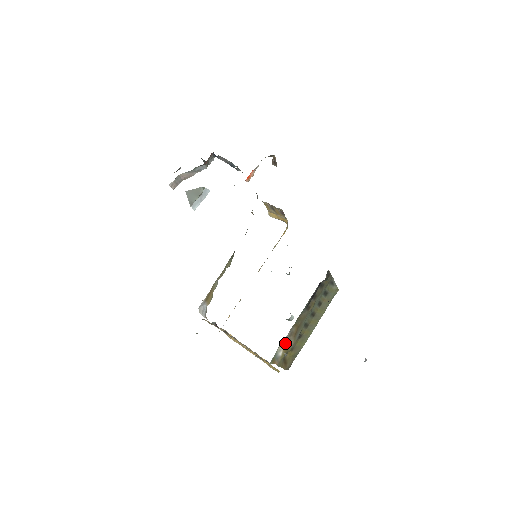
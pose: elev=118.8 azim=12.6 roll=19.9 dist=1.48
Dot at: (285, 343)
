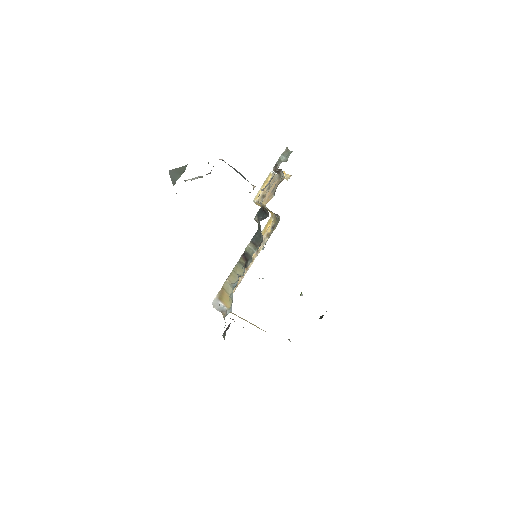
Dot at: occluded
